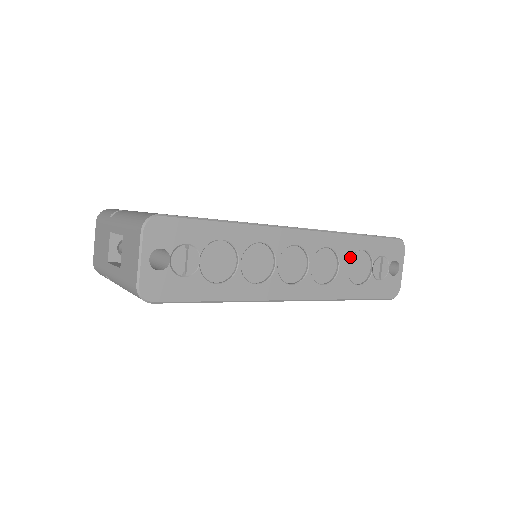
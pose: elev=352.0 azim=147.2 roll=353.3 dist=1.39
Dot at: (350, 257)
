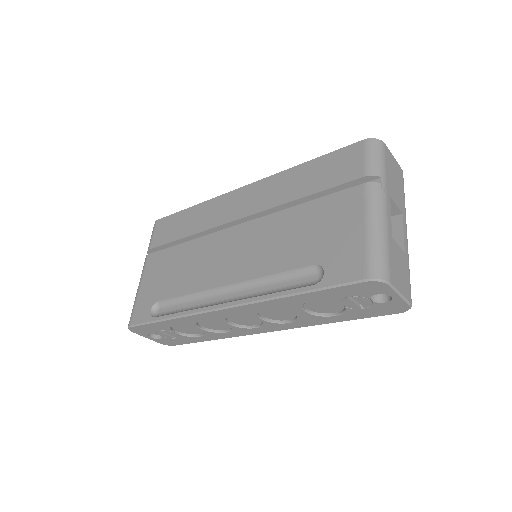
Dot at: (301, 307)
